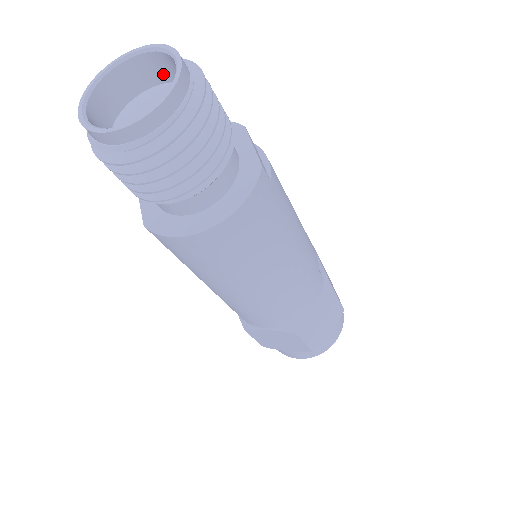
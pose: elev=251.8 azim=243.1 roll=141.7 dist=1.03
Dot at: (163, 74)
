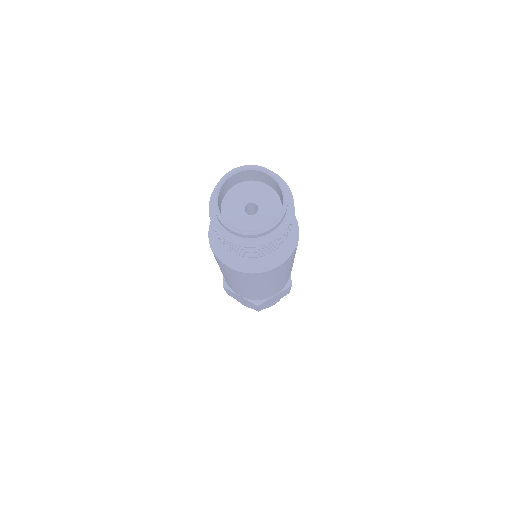
Dot at: (268, 182)
